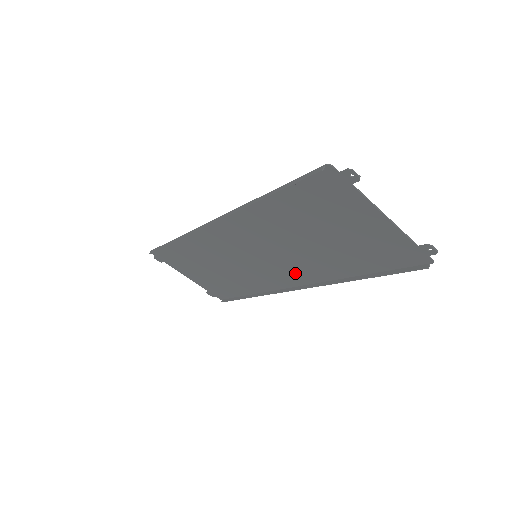
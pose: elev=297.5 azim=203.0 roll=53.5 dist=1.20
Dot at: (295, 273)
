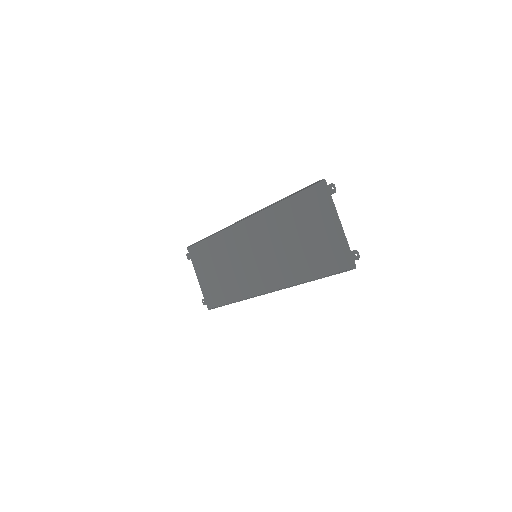
Dot at: (273, 276)
